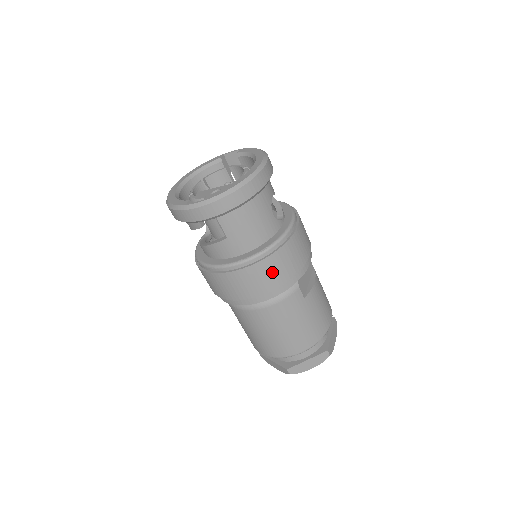
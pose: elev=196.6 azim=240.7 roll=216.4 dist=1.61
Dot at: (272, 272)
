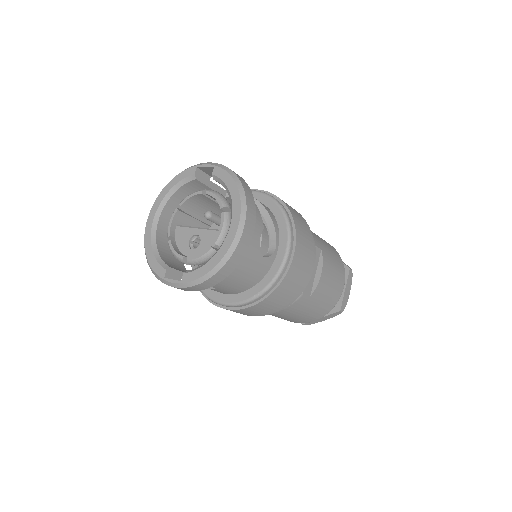
Dot at: (270, 305)
